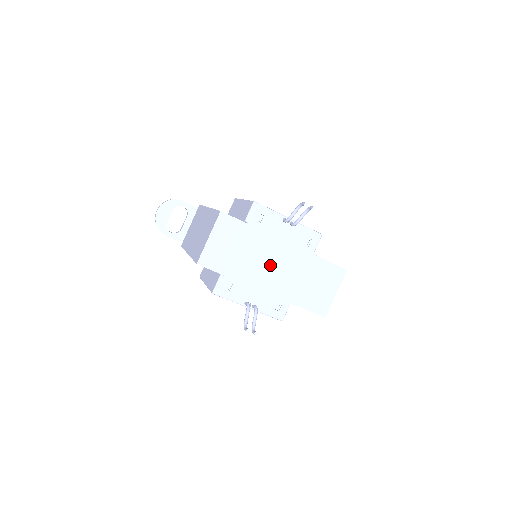
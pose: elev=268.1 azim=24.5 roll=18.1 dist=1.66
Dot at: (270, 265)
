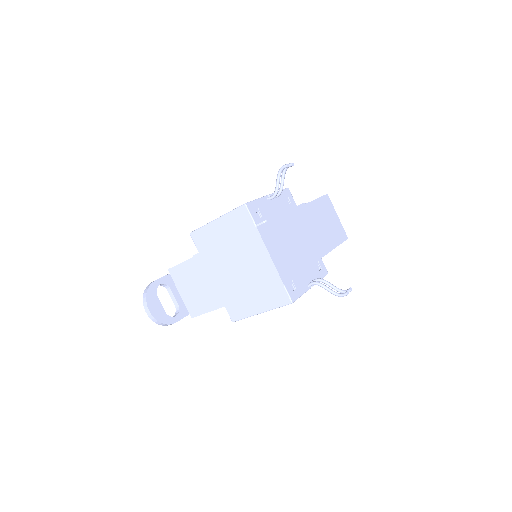
Dot at: (306, 236)
